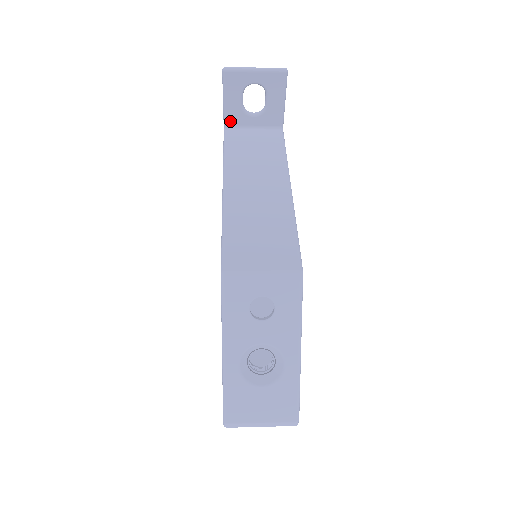
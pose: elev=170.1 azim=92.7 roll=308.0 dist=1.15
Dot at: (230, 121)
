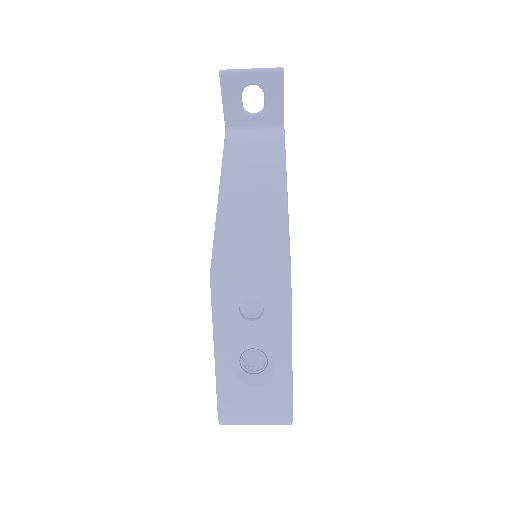
Dot at: (231, 122)
